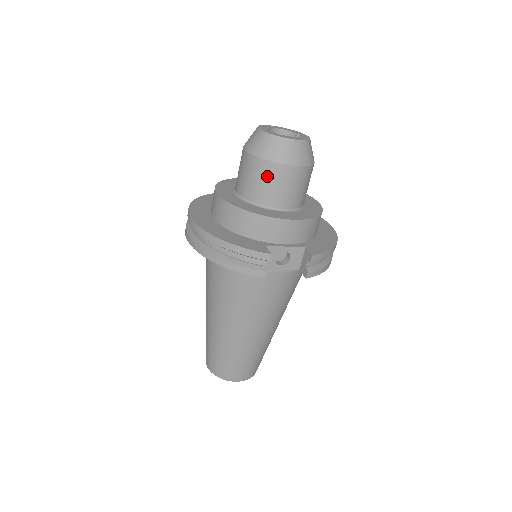
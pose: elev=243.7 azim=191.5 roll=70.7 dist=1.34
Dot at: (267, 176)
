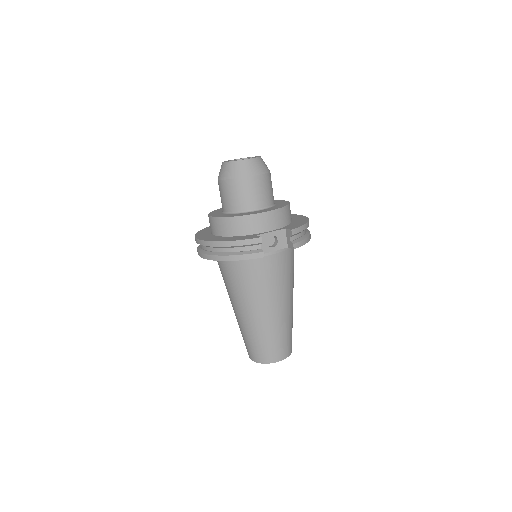
Dot at: (240, 189)
